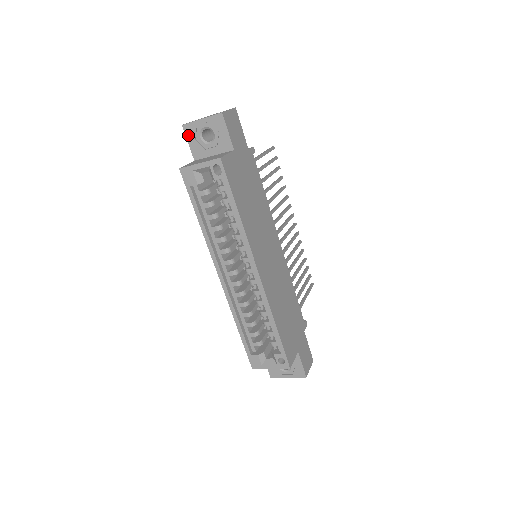
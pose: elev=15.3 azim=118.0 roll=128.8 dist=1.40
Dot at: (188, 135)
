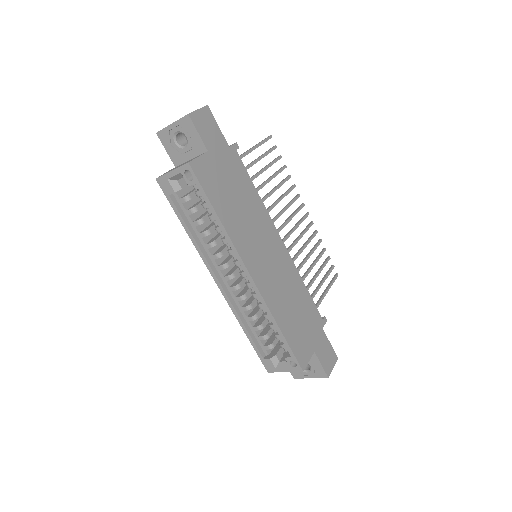
Dot at: (164, 142)
